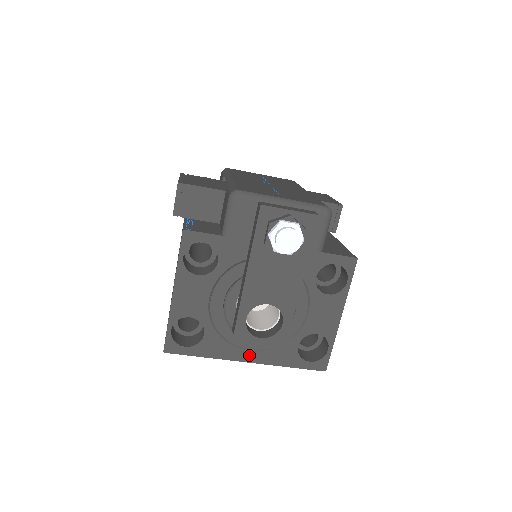
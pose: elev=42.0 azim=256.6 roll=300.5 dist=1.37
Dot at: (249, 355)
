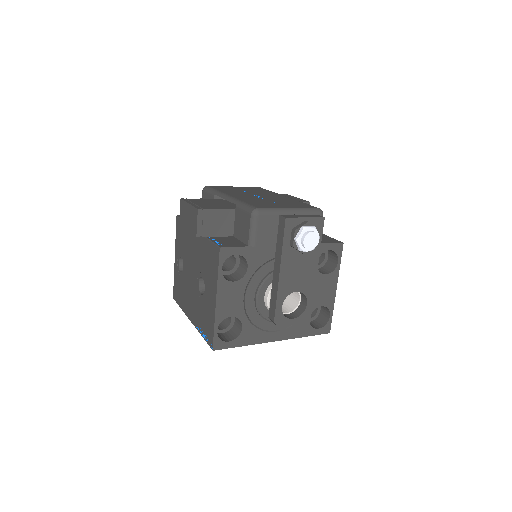
Dot at: (276, 335)
